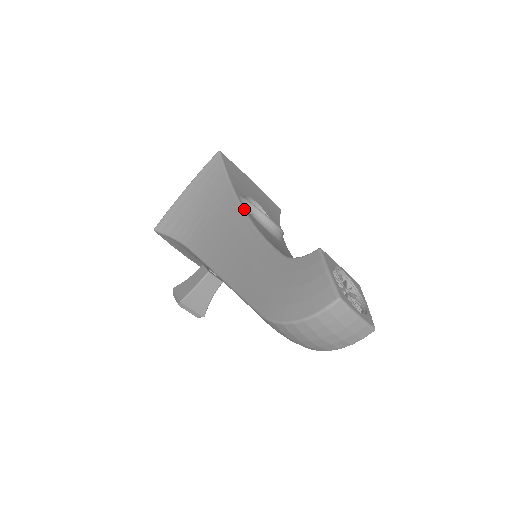
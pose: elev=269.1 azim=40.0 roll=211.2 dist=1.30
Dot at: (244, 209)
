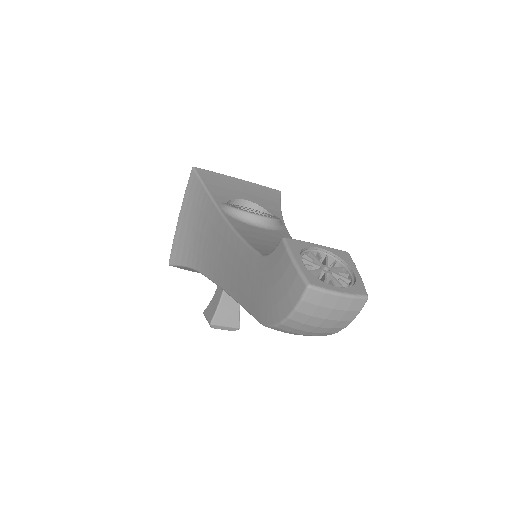
Dot at: (225, 217)
